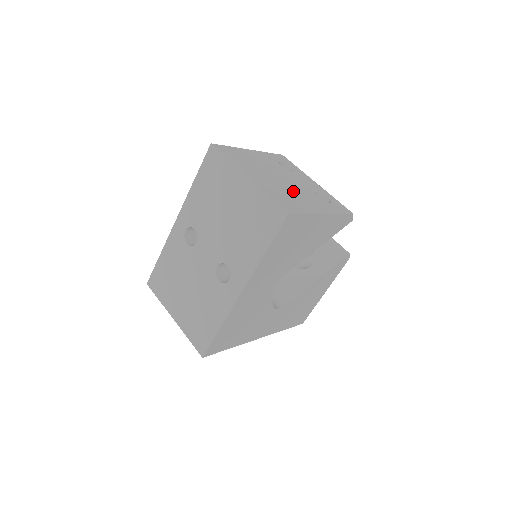
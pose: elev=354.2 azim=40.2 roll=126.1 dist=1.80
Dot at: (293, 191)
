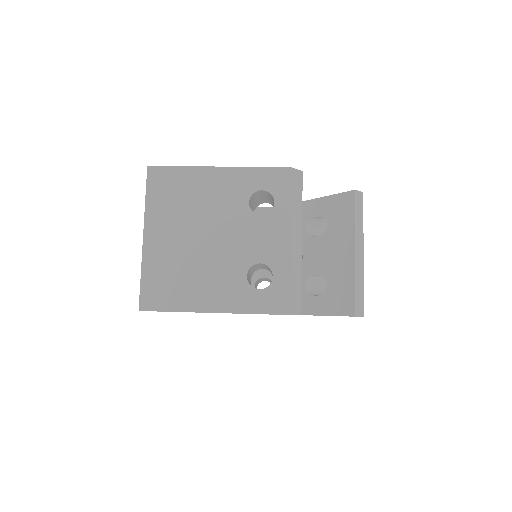
Dot at: (203, 264)
